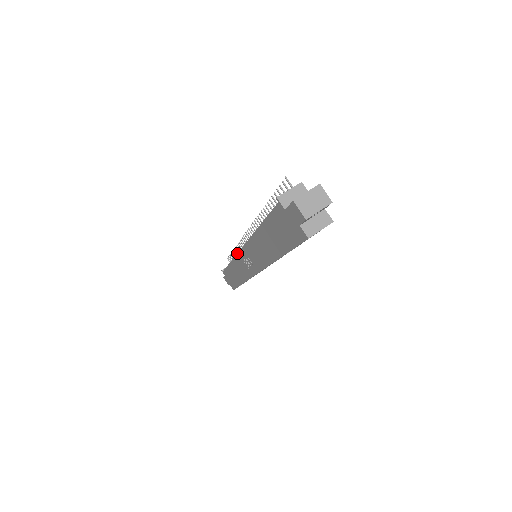
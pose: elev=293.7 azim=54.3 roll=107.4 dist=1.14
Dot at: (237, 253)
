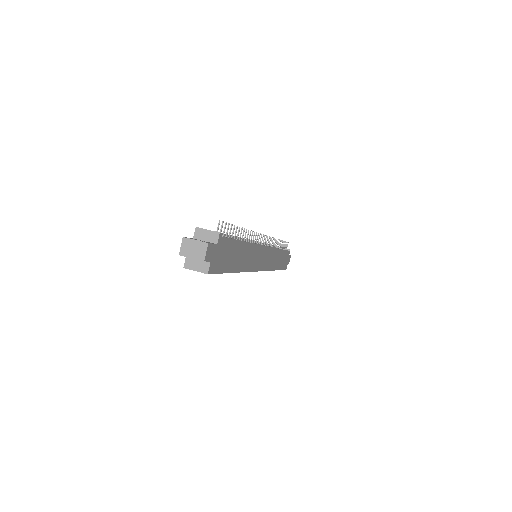
Dot at: occluded
